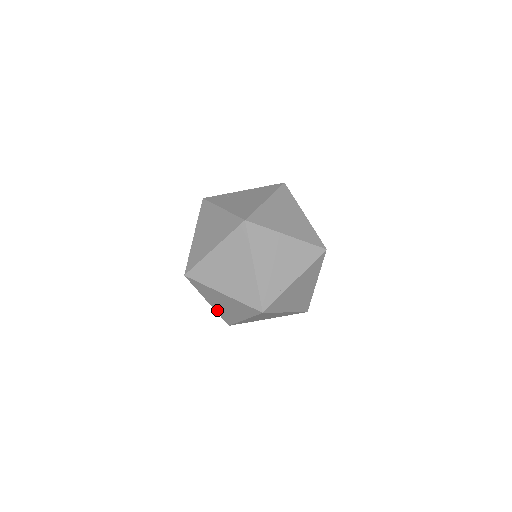
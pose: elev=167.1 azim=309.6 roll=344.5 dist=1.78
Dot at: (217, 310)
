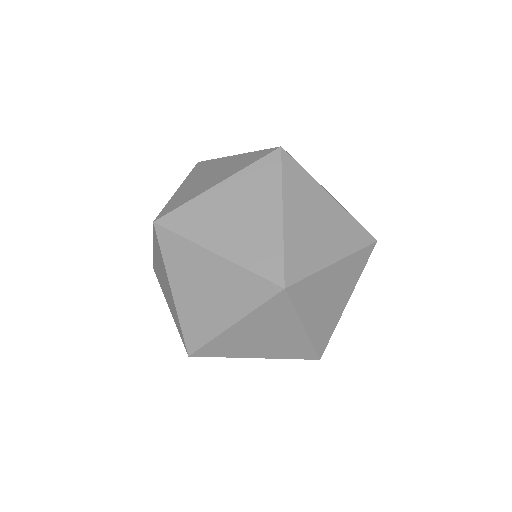
Dot at: (174, 318)
